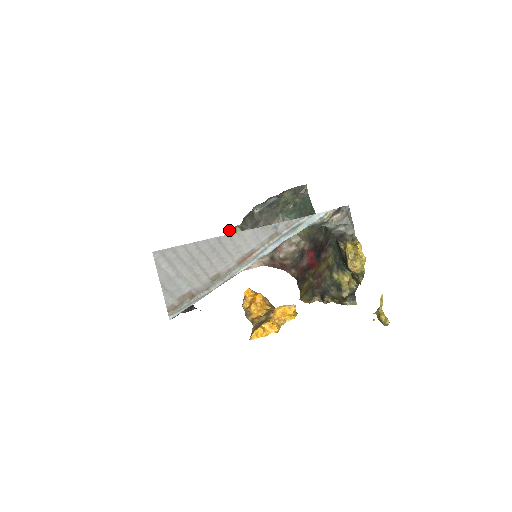
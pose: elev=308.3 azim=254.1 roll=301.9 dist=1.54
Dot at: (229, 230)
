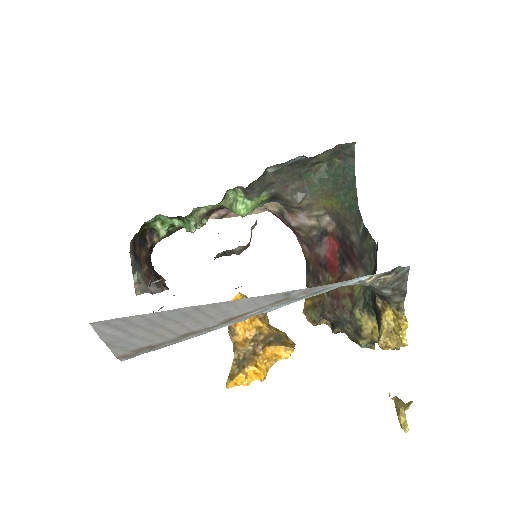
Dot at: occluded
